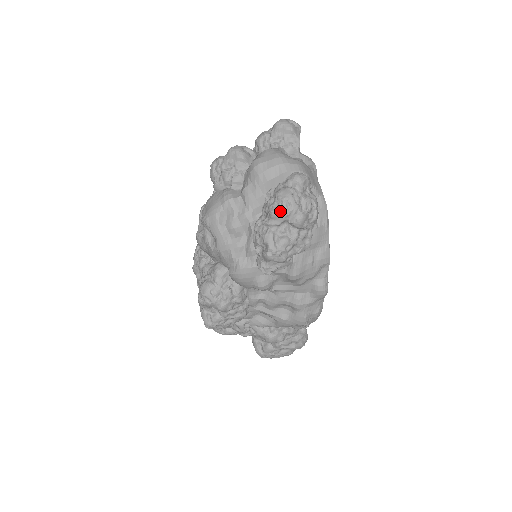
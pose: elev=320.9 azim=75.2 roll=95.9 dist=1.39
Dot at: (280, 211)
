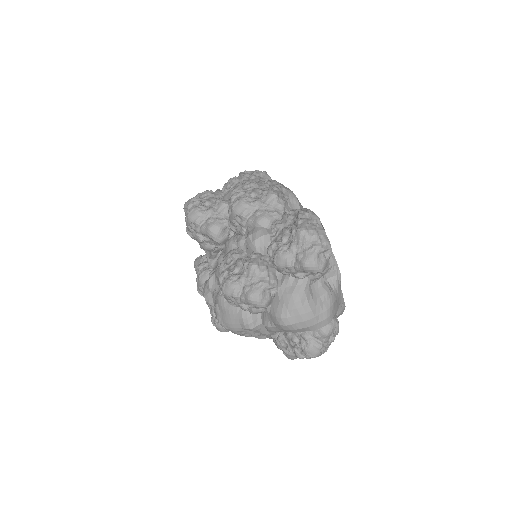
Dot at: occluded
